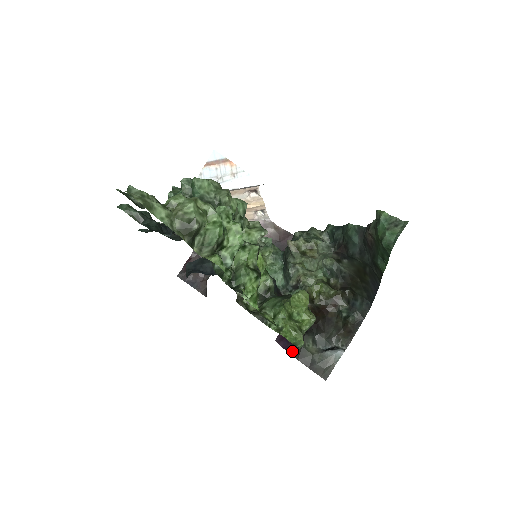
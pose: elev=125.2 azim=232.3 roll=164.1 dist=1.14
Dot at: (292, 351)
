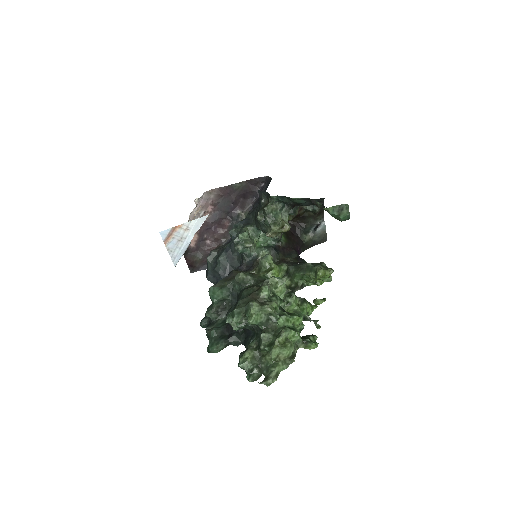
Dot at: (302, 251)
